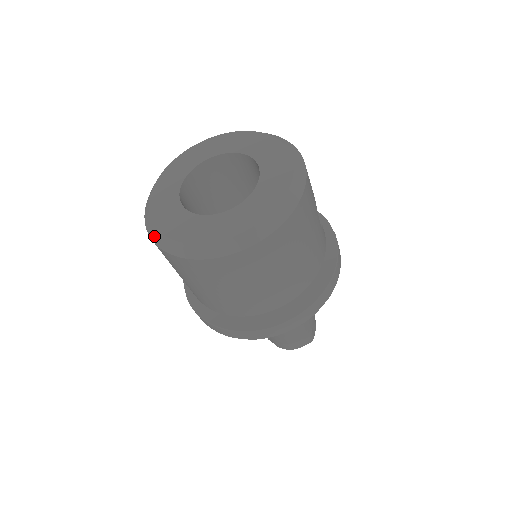
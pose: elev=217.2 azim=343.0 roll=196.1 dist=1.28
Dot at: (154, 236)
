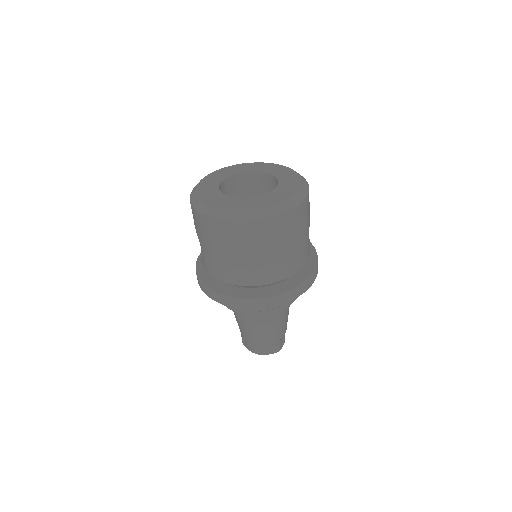
Dot at: (195, 203)
